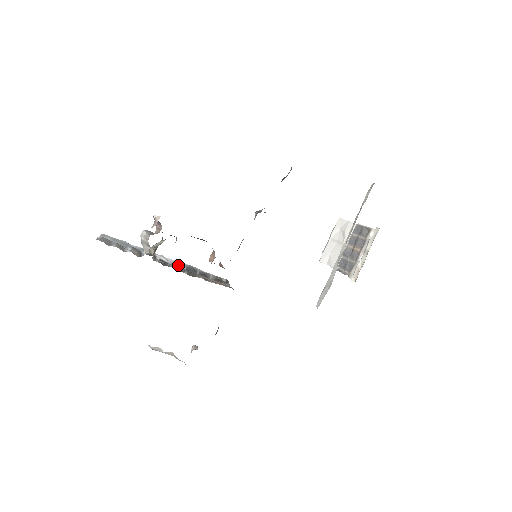
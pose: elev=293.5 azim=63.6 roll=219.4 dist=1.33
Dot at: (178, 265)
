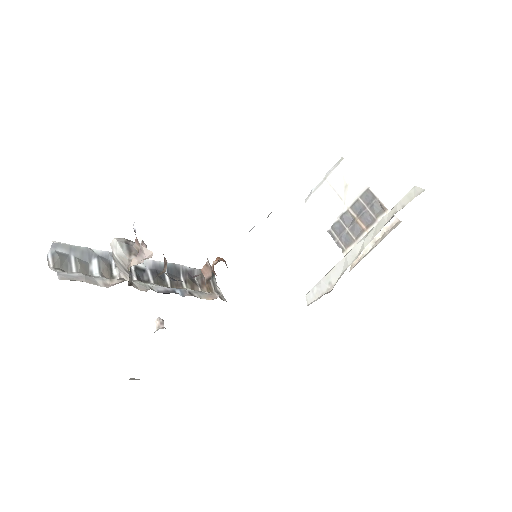
Dot at: (157, 268)
